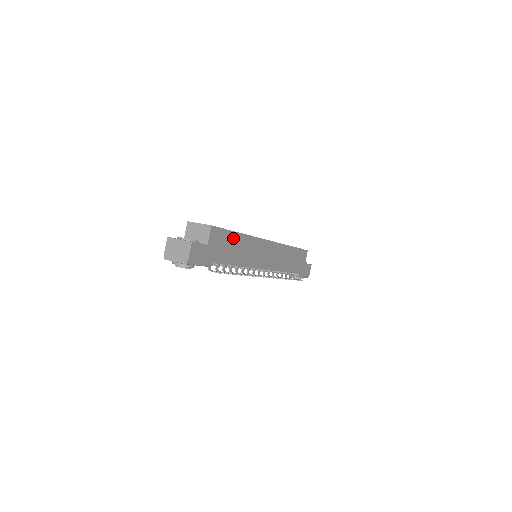
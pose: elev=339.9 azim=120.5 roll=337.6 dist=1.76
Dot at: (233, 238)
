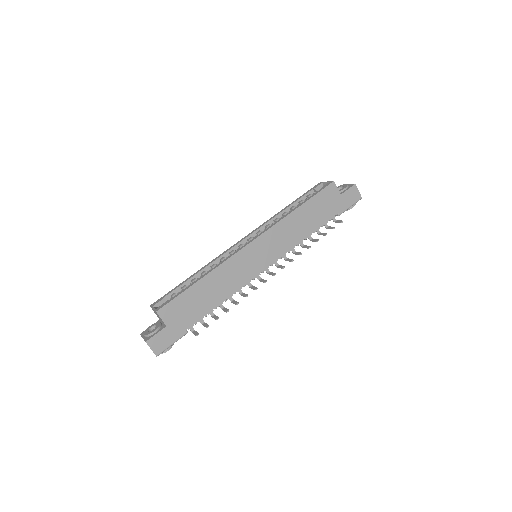
Dot at: (195, 291)
